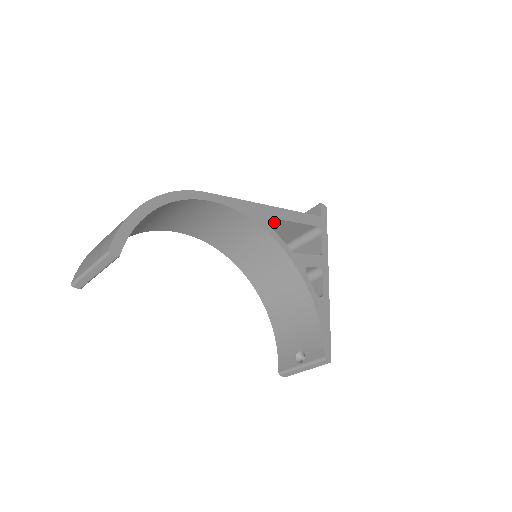
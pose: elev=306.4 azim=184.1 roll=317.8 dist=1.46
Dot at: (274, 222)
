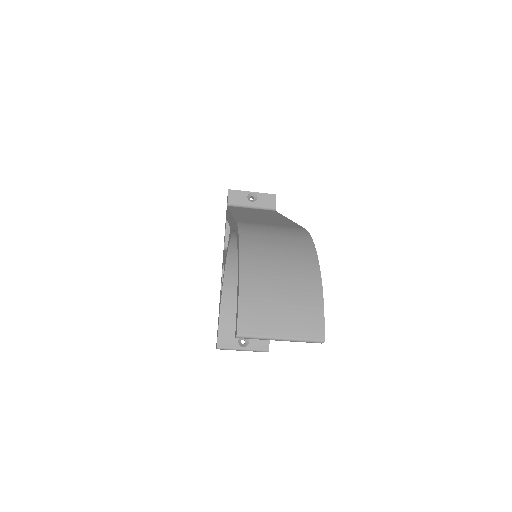
Dot at: occluded
